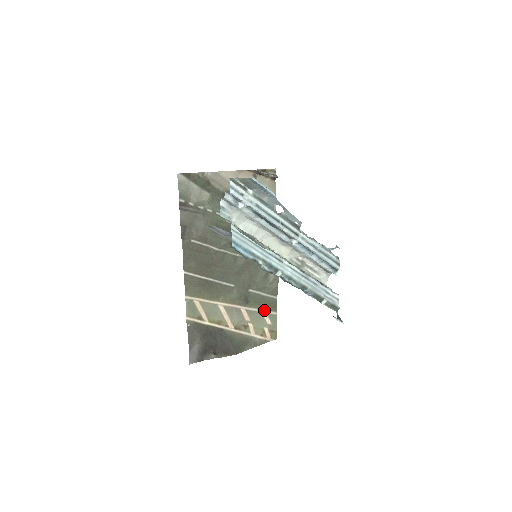
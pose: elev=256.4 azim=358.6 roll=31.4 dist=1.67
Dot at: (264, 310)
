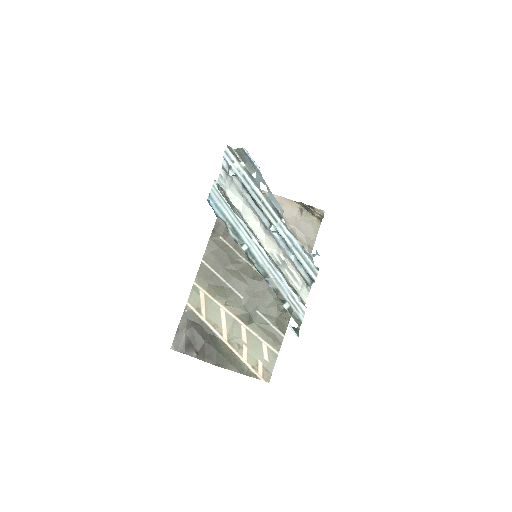
Dot at: (266, 341)
